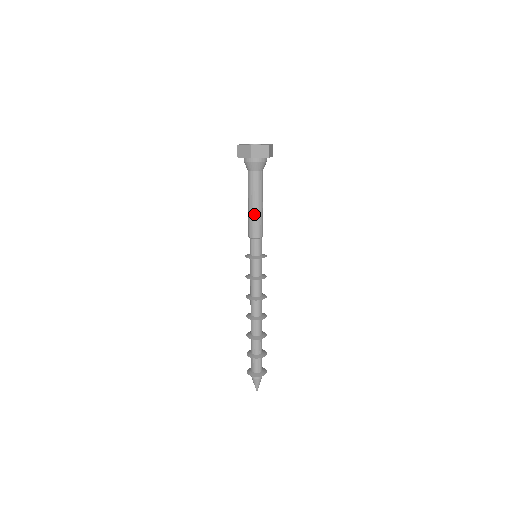
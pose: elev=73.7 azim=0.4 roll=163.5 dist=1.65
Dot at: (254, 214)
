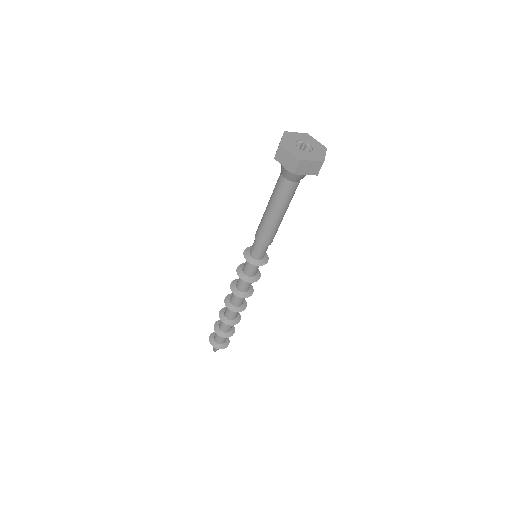
Dot at: (264, 217)
